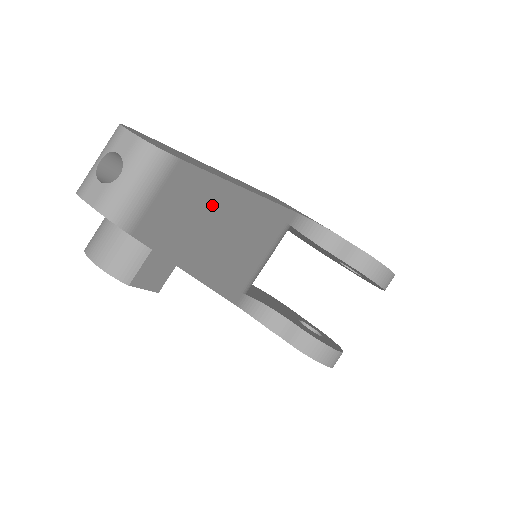
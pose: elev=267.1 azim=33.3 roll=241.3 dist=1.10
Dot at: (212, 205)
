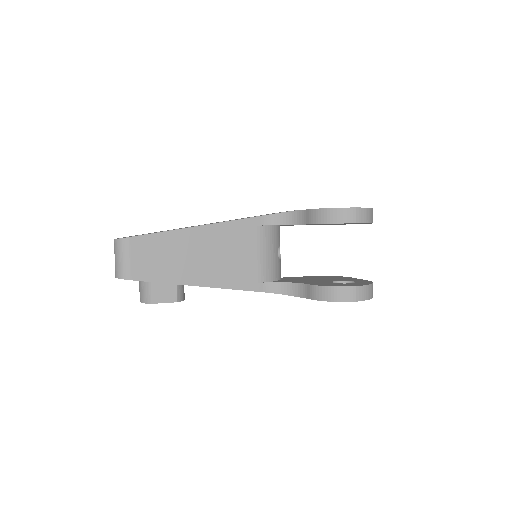
Dot at: (173, 246)
